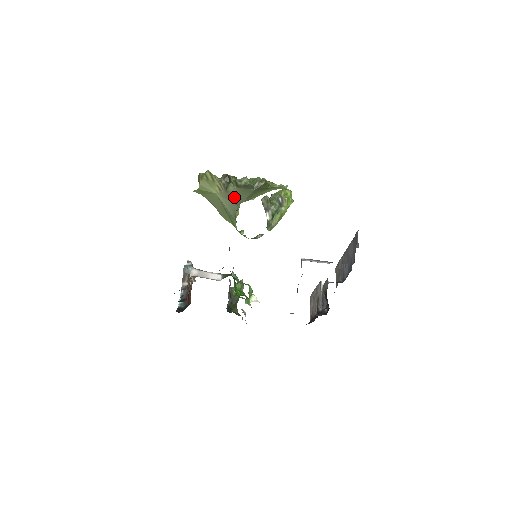
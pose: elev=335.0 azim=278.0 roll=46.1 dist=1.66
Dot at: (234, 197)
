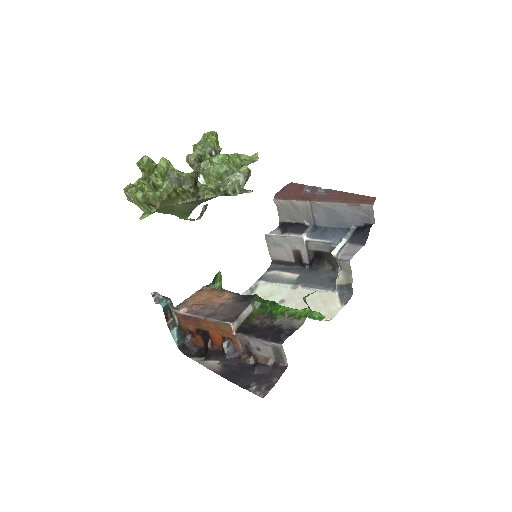
Dot at: (205, 201)
